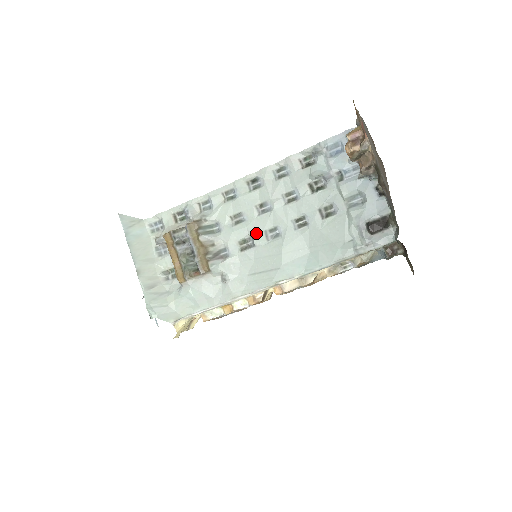
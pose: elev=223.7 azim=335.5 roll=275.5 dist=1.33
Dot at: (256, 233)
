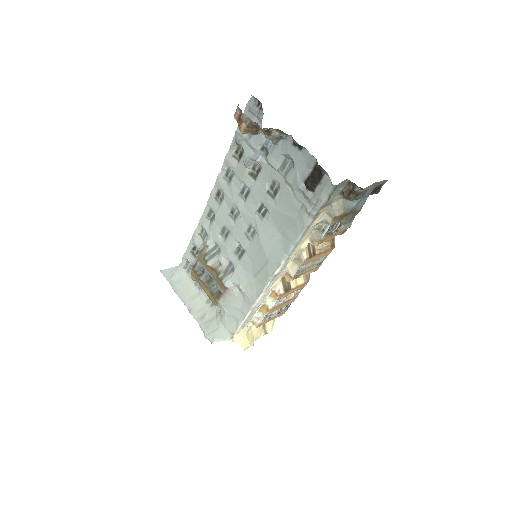
Dot at: (240, 238)
